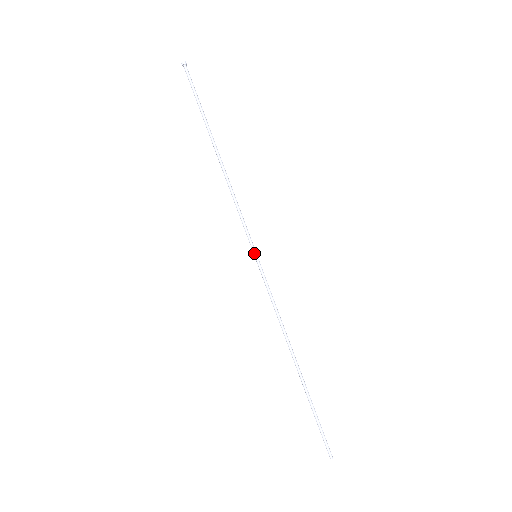
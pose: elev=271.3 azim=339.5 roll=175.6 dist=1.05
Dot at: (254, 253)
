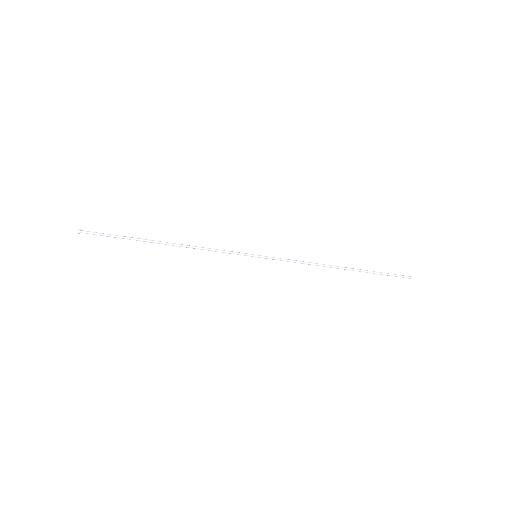
Dot at: occluded
